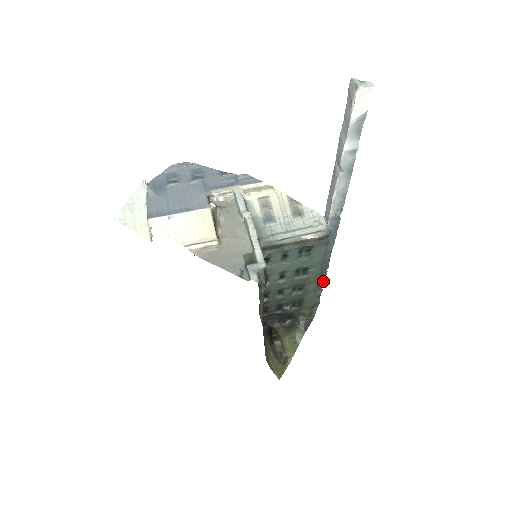
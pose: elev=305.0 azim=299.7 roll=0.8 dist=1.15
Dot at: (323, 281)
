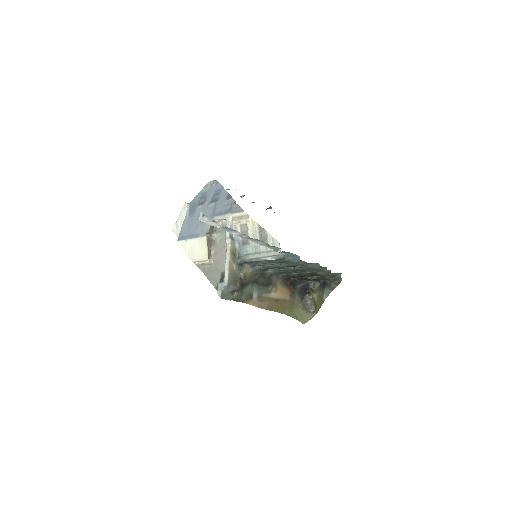
Dot at: (323, 267)
